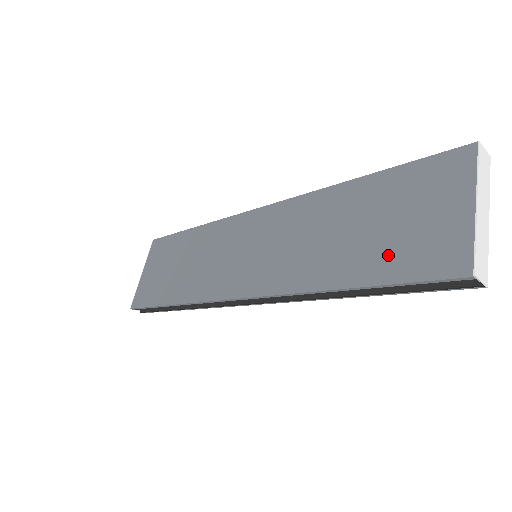
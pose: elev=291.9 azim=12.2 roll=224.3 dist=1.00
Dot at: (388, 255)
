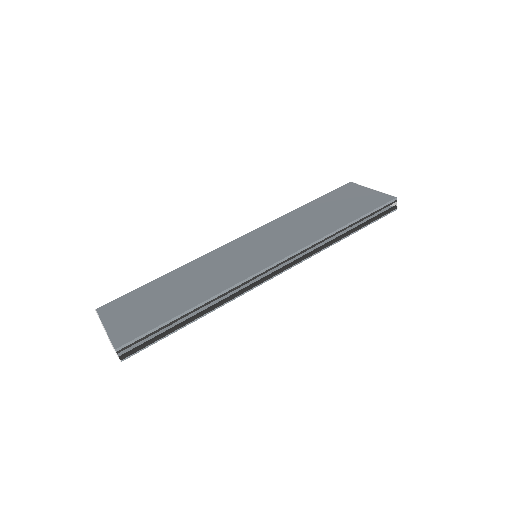
Dot at: (354, 210)
